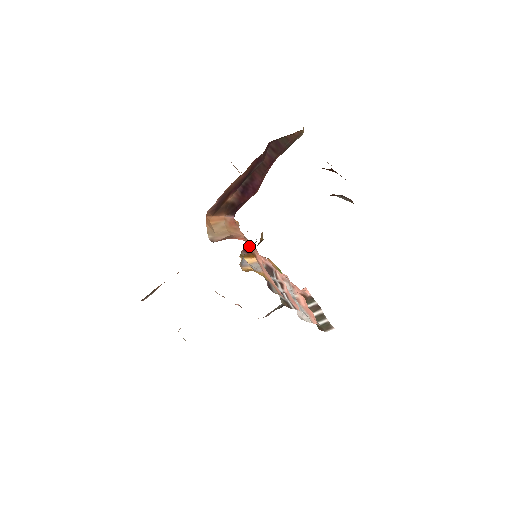
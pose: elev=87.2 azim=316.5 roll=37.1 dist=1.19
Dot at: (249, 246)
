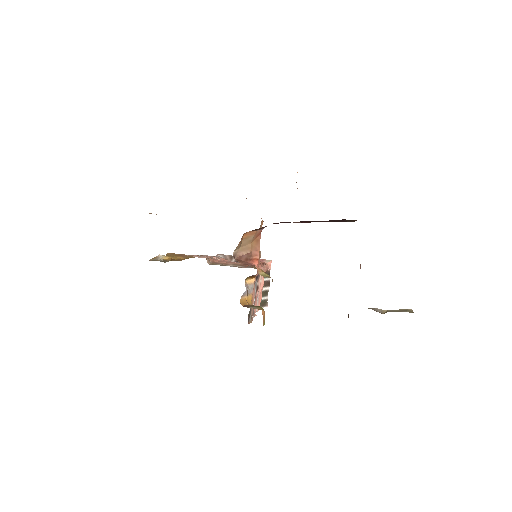
Dot at: occluded
